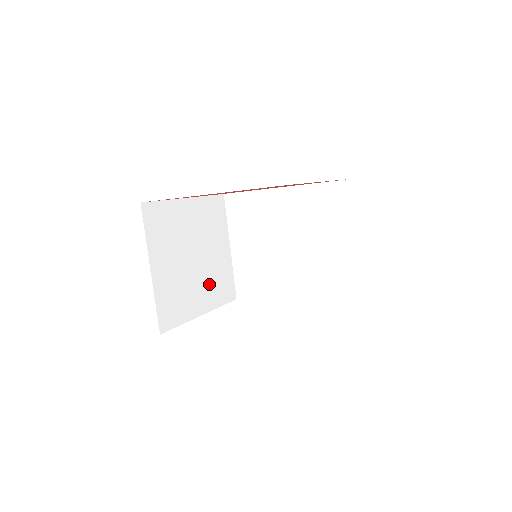
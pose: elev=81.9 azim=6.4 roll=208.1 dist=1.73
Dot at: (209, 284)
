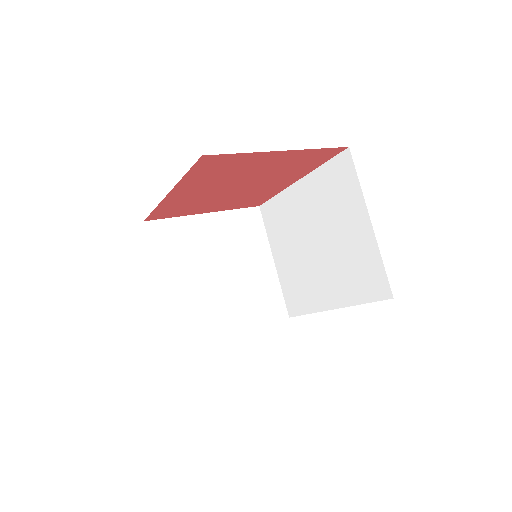
Dot at: (244, 300)
